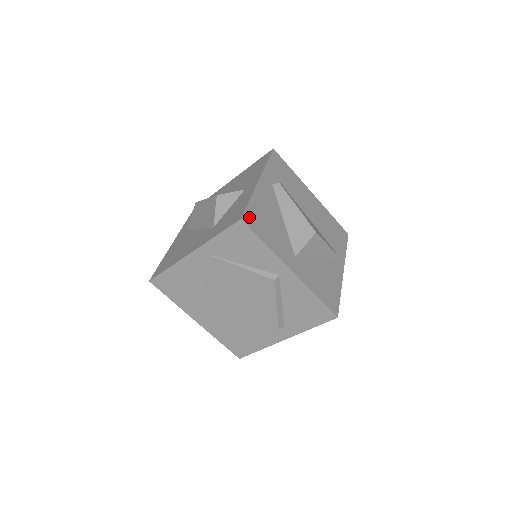
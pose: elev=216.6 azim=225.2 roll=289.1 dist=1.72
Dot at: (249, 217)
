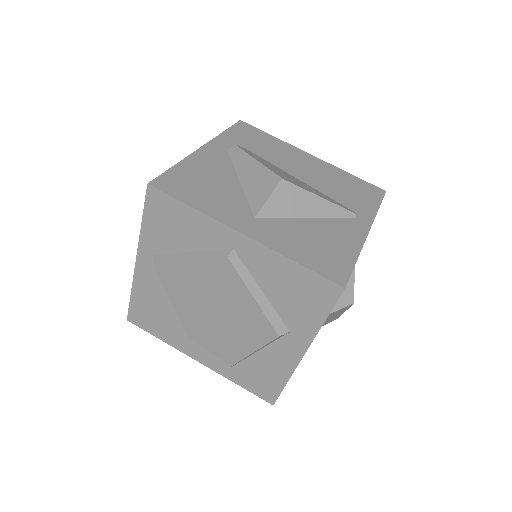
Dot at: (166, 181)
